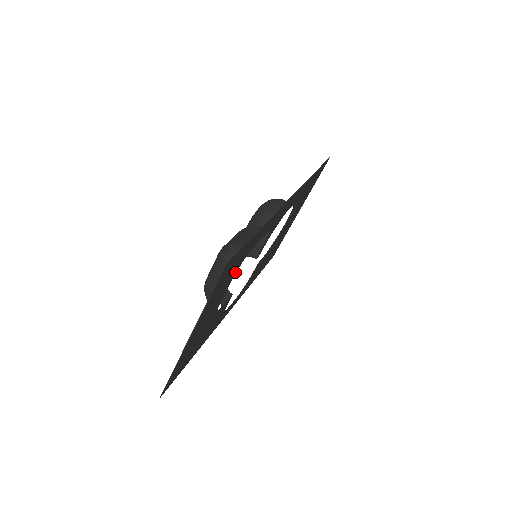
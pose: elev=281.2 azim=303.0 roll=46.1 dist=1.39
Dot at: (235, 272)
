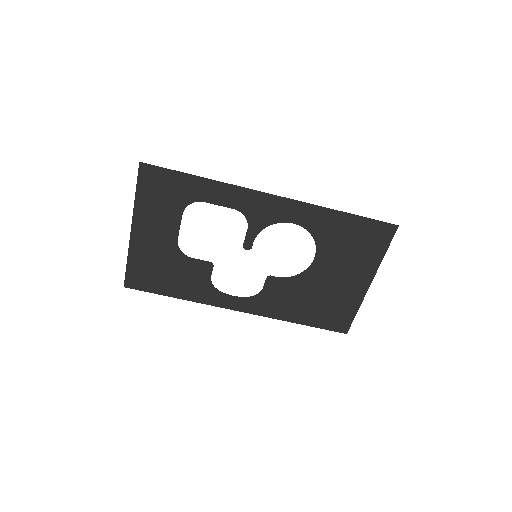
Dot at: (181, 208)
